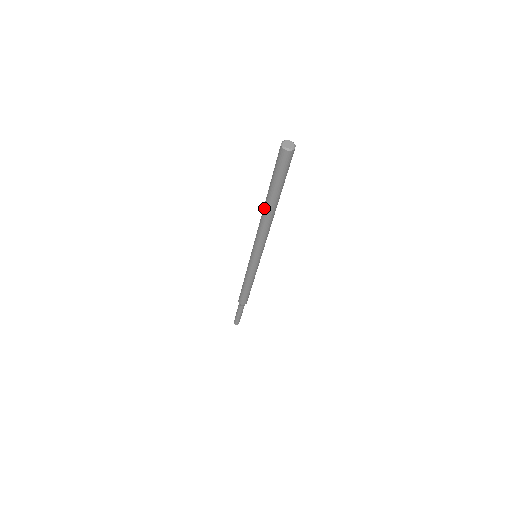
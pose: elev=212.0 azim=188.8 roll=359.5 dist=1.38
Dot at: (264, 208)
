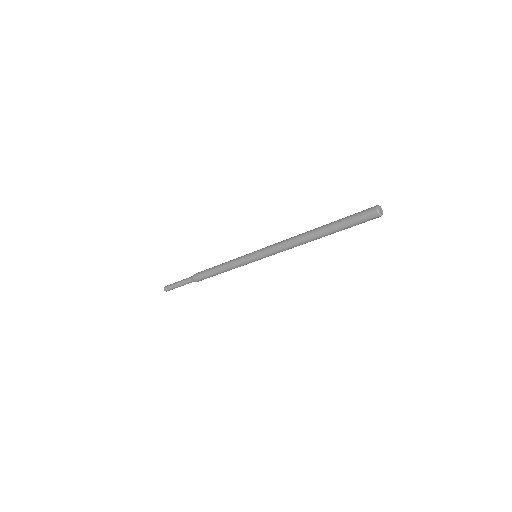
Dot at: (311, 232)
